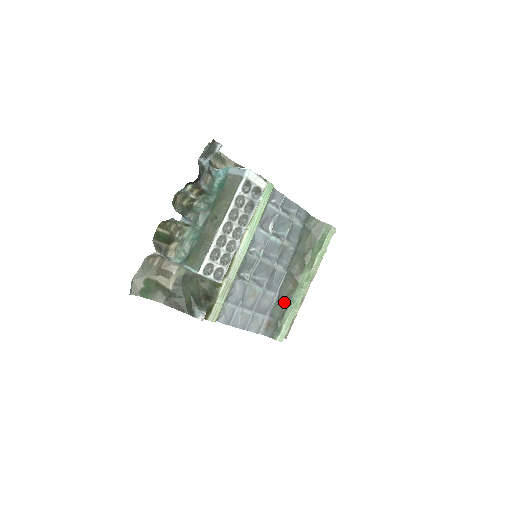
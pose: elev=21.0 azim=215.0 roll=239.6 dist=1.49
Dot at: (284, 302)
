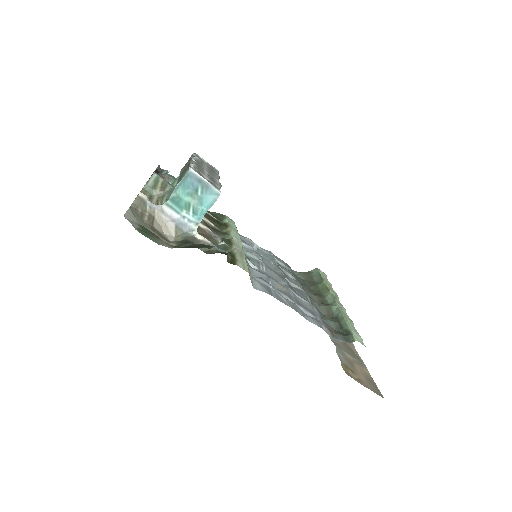
Dot at: occluded
